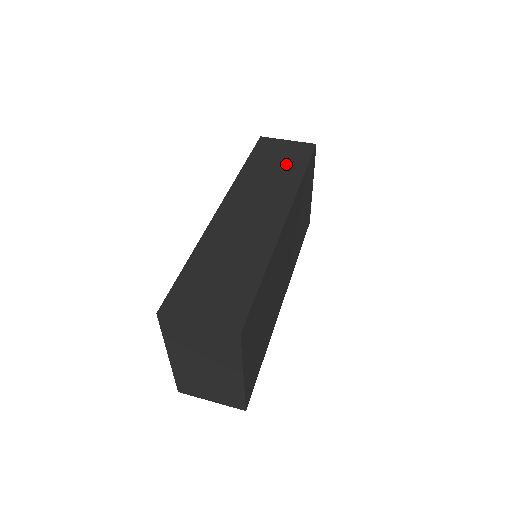
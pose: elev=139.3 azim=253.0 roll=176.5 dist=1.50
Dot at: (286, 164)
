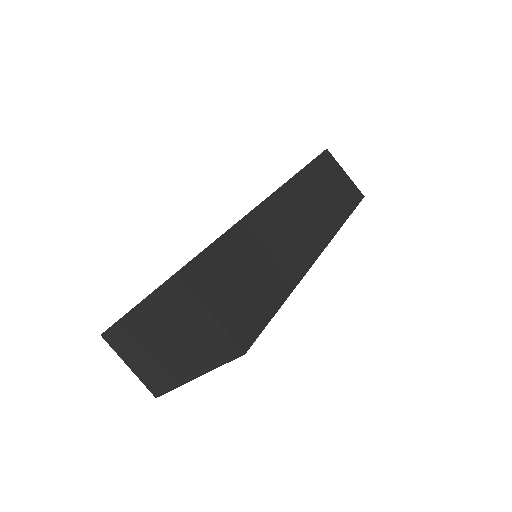
Dot at: (337, 196)
